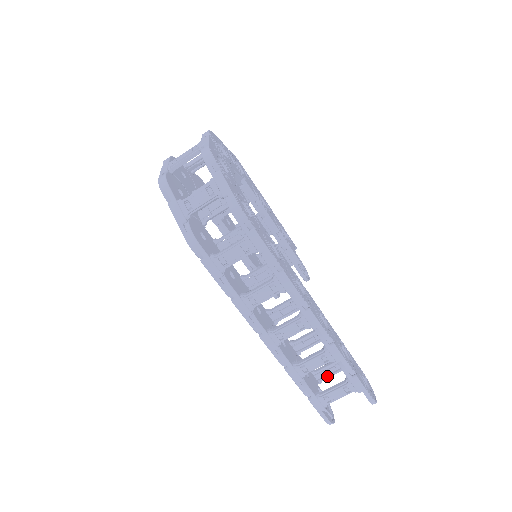
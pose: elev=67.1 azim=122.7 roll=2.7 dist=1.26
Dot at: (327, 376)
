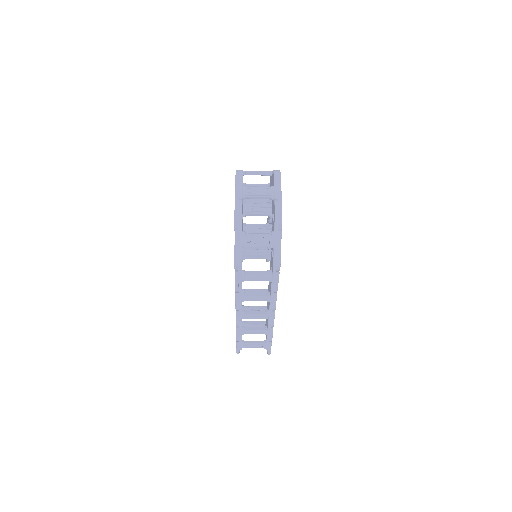
Dot at: occluded
